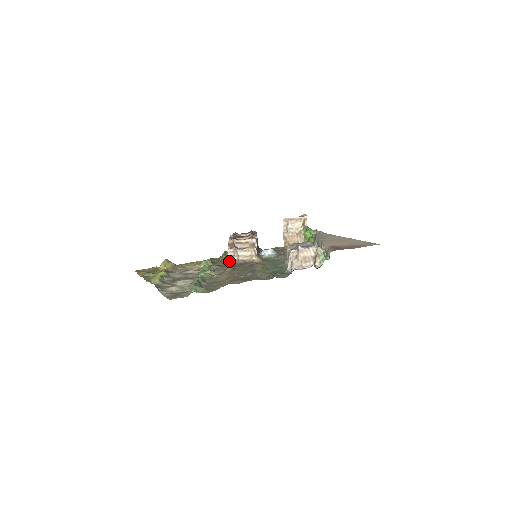
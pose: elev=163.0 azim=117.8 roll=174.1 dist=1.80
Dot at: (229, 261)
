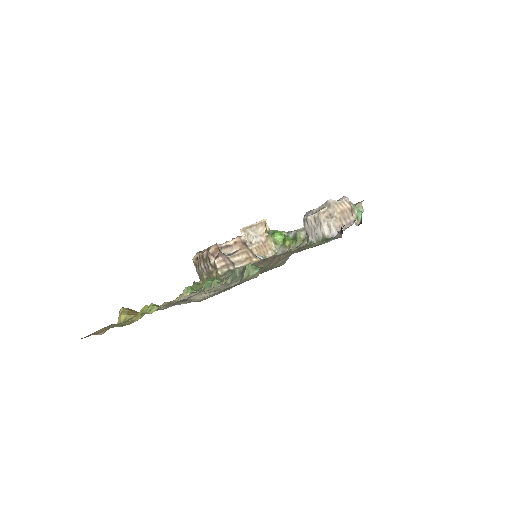
Dot at: (224, 274)
